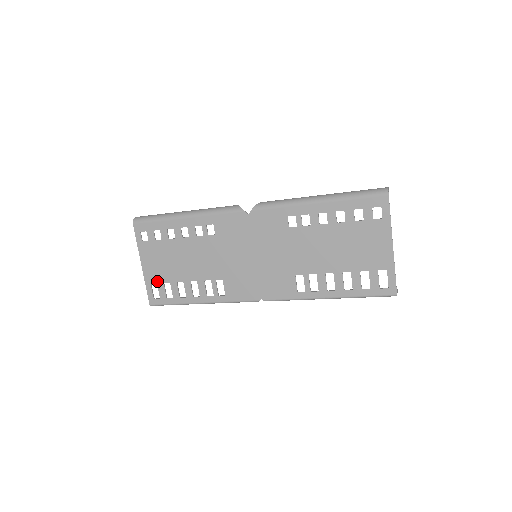
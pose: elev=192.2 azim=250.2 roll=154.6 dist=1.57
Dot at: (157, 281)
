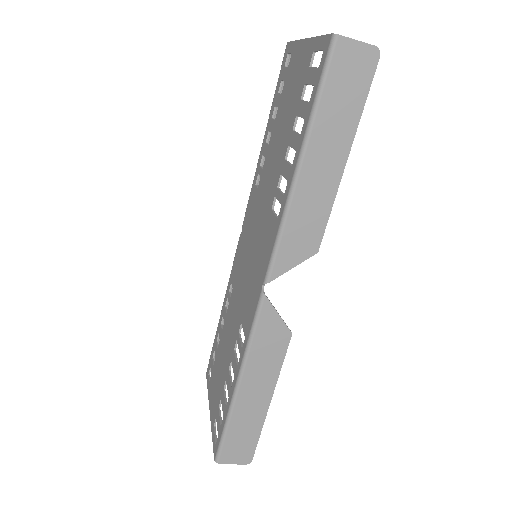
Dot at: (216, 414)
